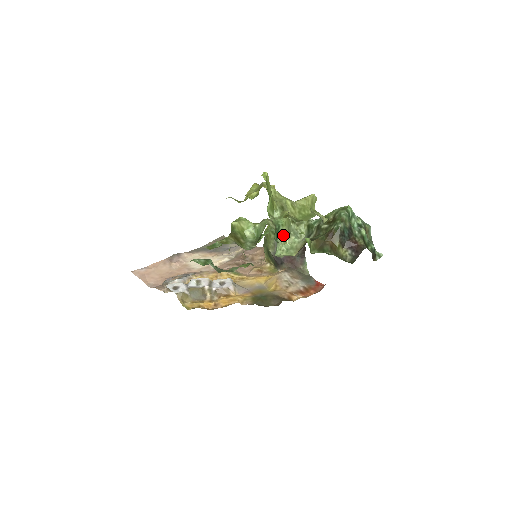
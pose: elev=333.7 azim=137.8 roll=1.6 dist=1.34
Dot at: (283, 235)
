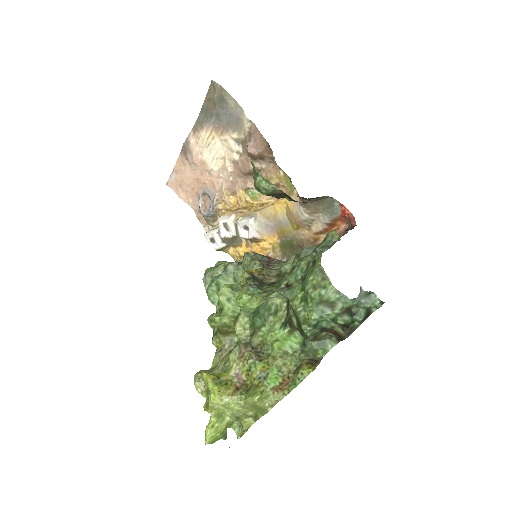
Dot at: (263, 303)
